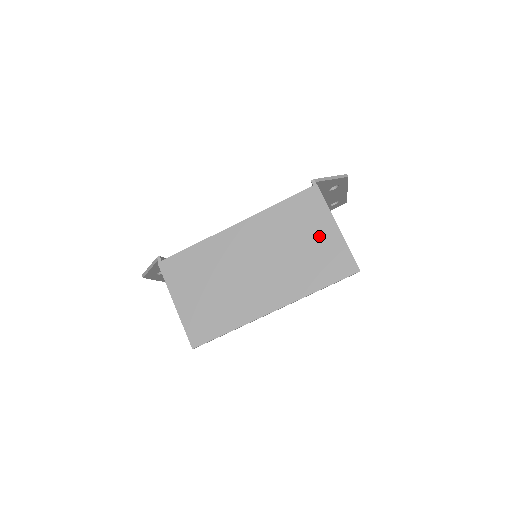
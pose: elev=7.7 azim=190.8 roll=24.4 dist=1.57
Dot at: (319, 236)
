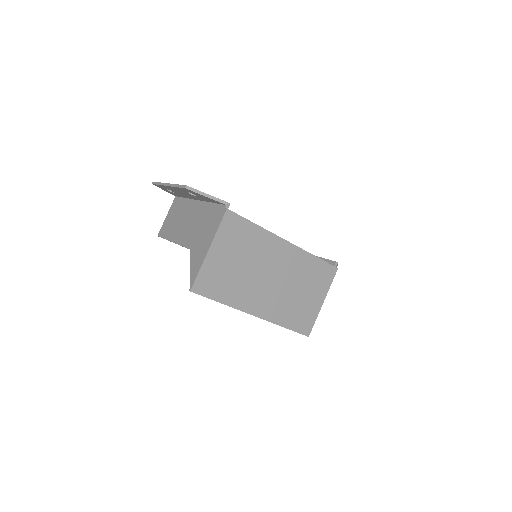
Dot at: (313, 298)
